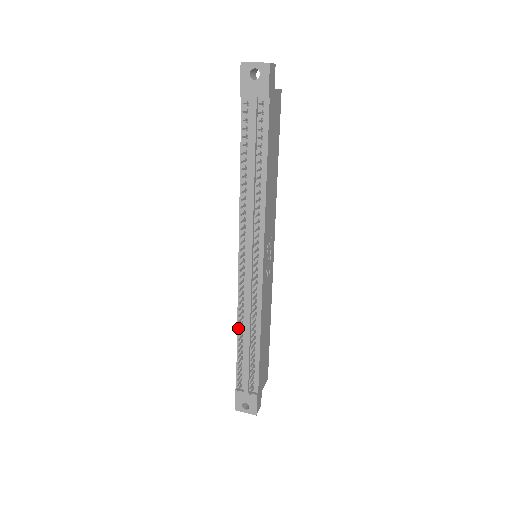
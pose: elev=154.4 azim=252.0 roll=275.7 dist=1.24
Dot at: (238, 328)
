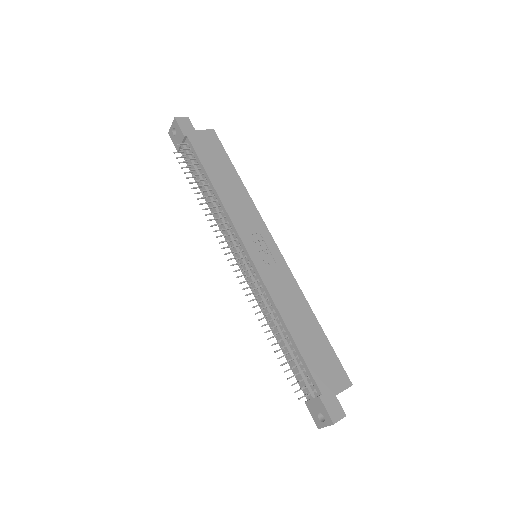
Dot at: (261, 326)
